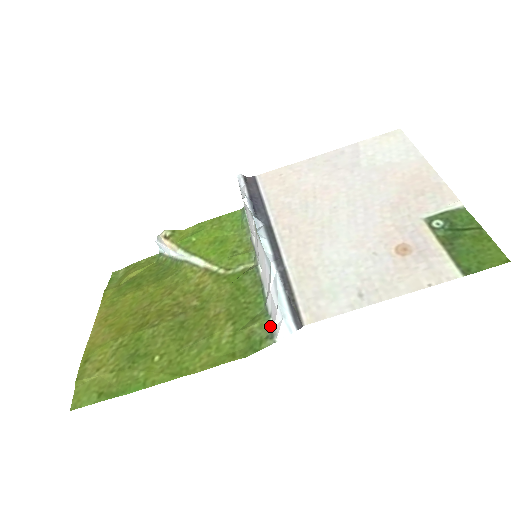
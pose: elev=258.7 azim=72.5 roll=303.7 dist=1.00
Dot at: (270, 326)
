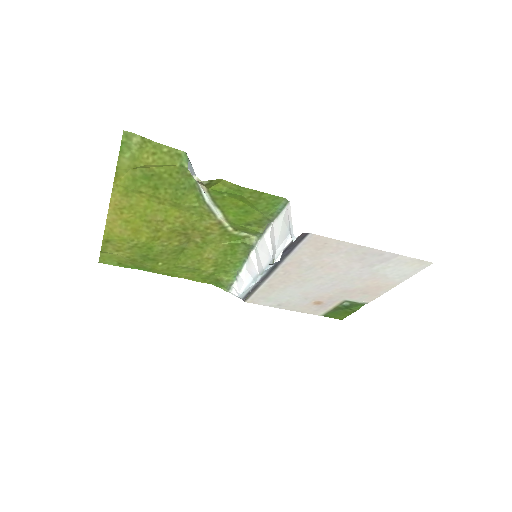
Dot at: (232, 284)
